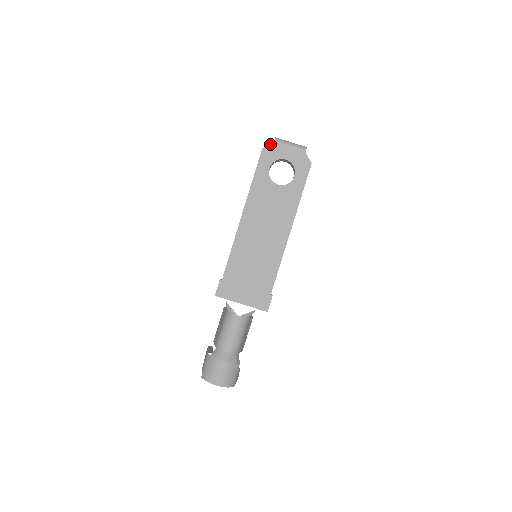
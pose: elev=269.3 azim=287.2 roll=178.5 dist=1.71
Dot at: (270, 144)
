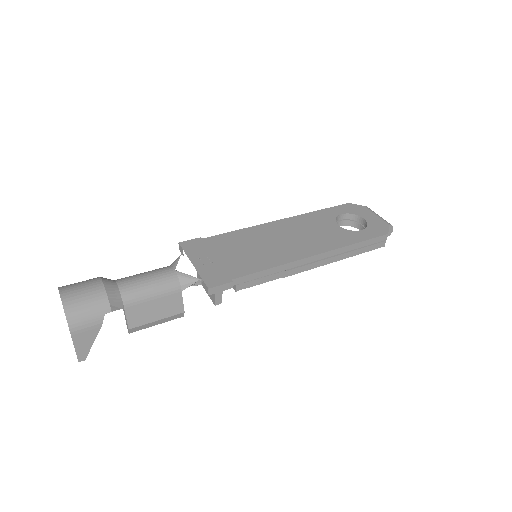
Dot at: (359, 205)
